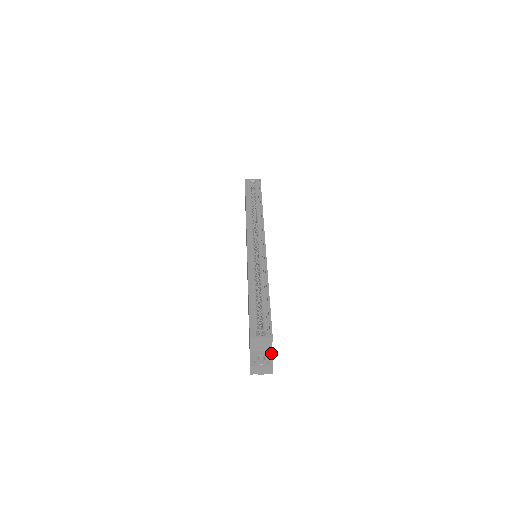
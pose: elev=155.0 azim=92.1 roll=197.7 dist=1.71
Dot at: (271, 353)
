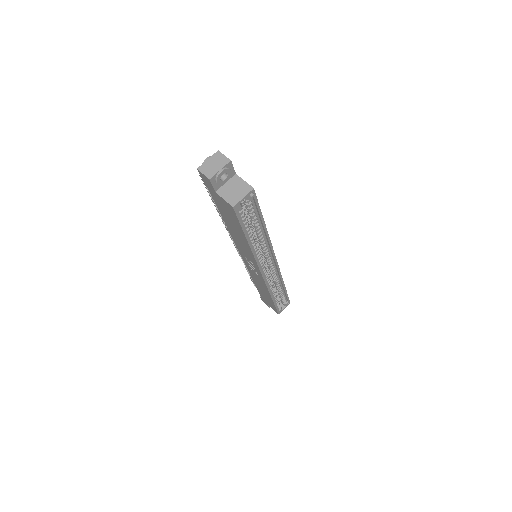
Dot at: occluded
